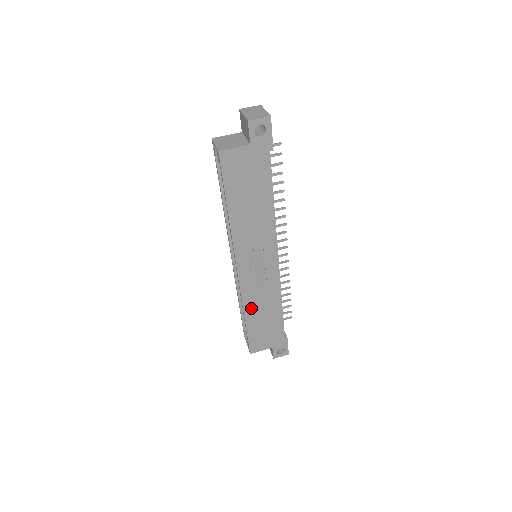
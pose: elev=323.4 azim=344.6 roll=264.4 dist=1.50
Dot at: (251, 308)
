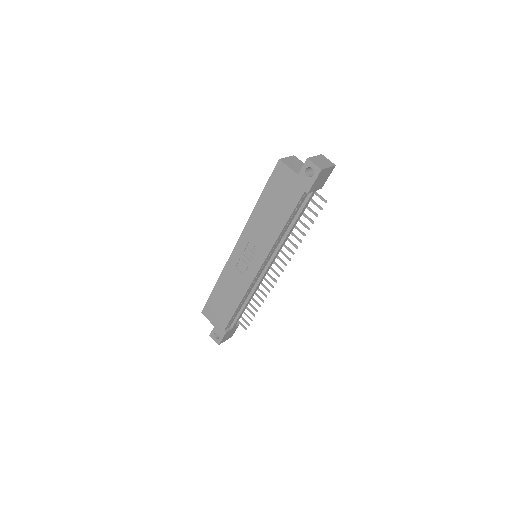
Dot at: (224, 282)
